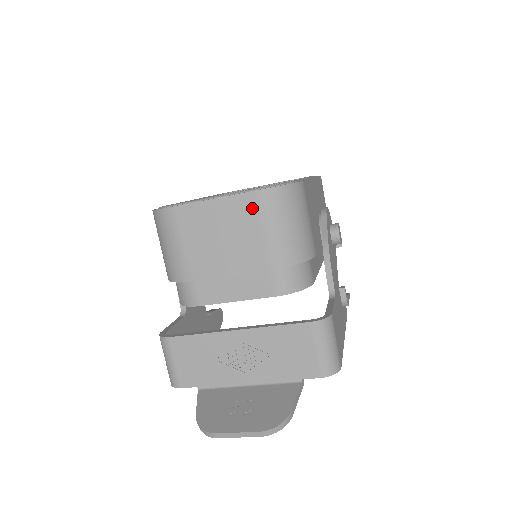
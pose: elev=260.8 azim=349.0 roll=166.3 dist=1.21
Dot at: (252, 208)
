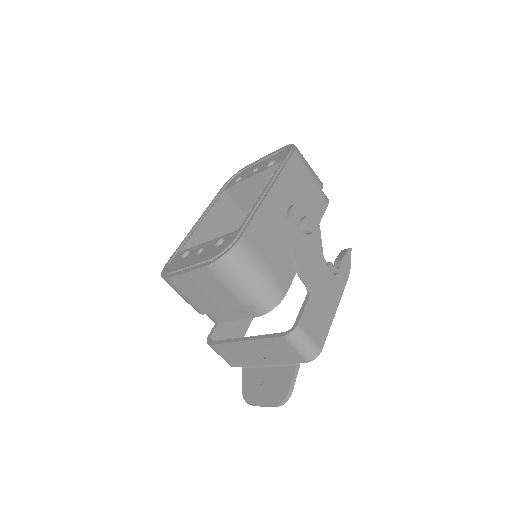
Dot at: (211, 275)
